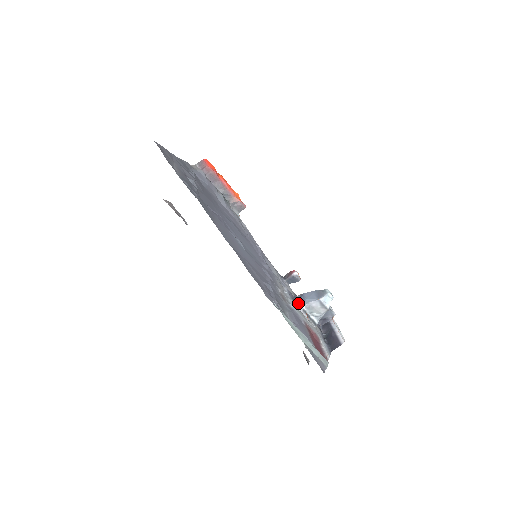
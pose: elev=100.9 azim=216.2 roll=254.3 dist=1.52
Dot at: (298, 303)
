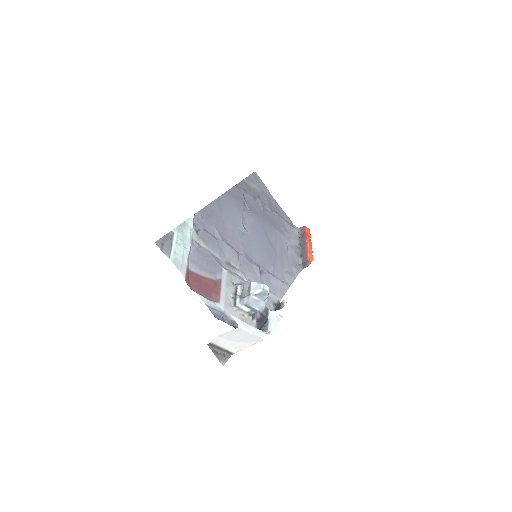
Dot at: occluded
